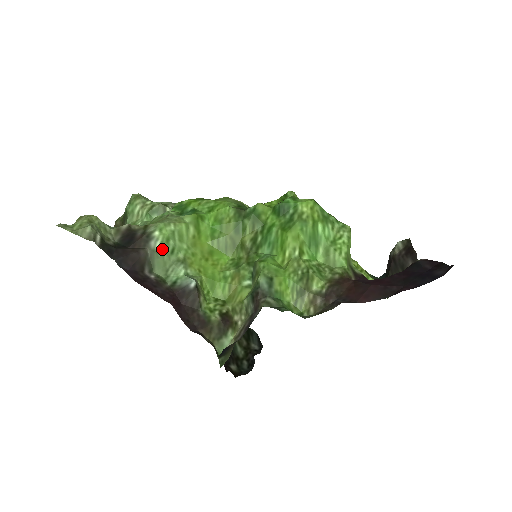
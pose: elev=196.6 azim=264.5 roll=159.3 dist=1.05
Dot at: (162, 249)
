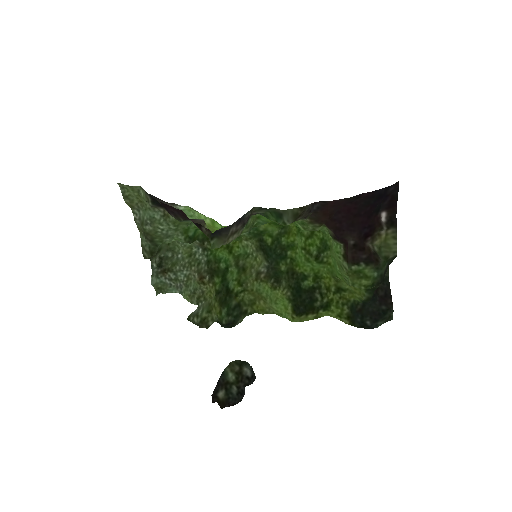
Dot at: (184, 211)
